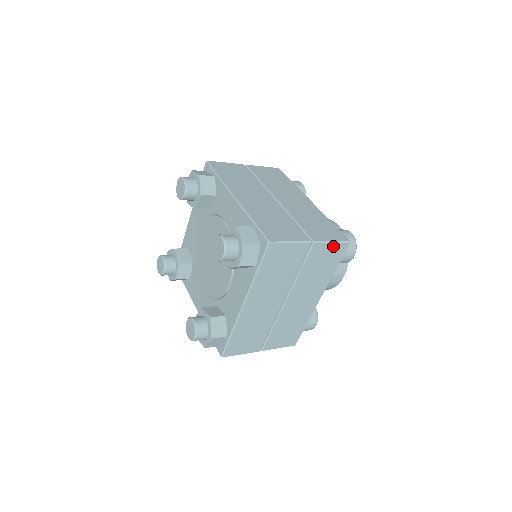
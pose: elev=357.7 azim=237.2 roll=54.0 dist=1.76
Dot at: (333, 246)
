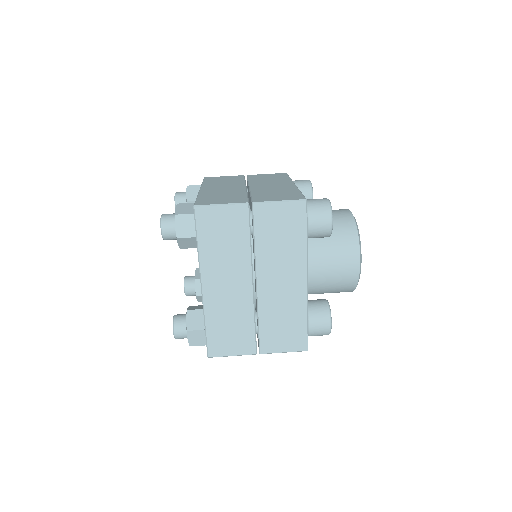
Dot at: occluded
